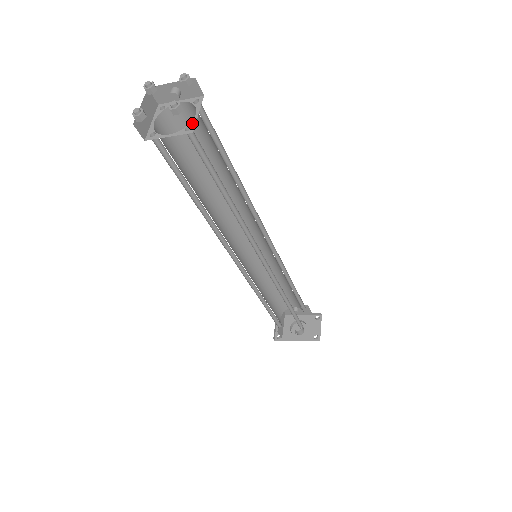
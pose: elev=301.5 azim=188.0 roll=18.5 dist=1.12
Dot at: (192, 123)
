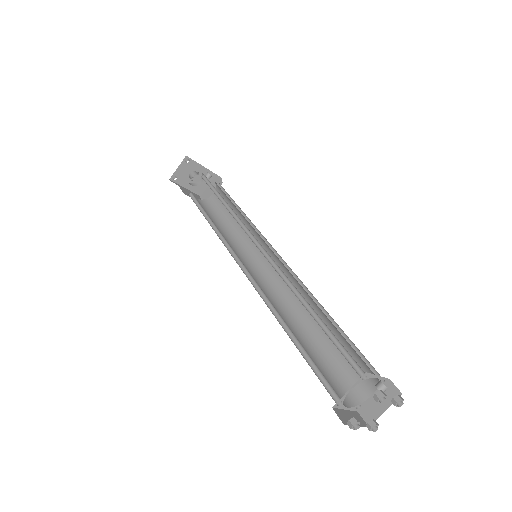
Dot at: (364, 403)
